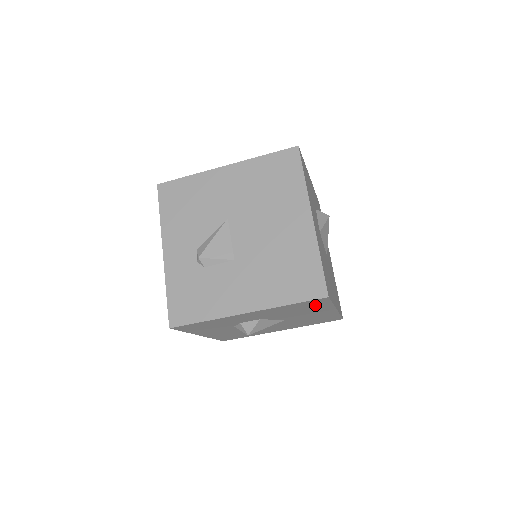
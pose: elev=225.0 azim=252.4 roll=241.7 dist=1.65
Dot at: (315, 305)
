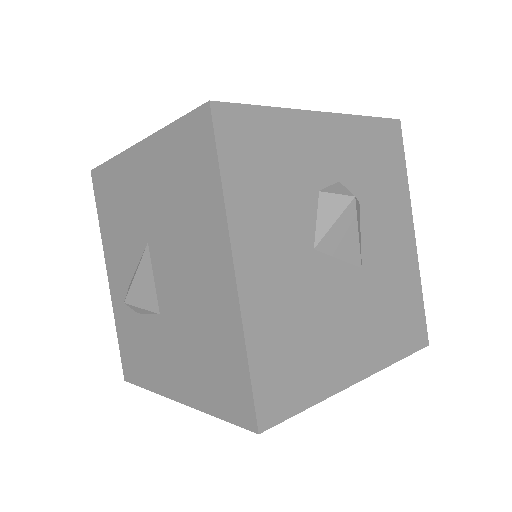
Dot at: occluded
